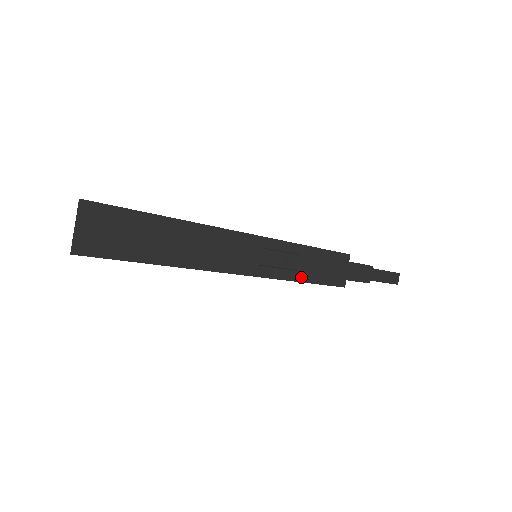
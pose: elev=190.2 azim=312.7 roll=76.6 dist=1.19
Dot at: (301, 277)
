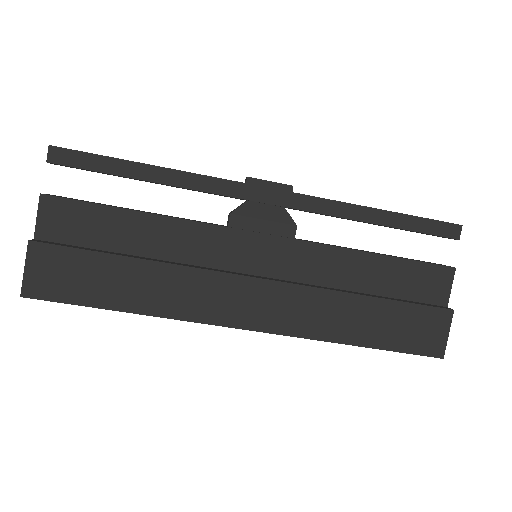
Dot at: (357, 294)
